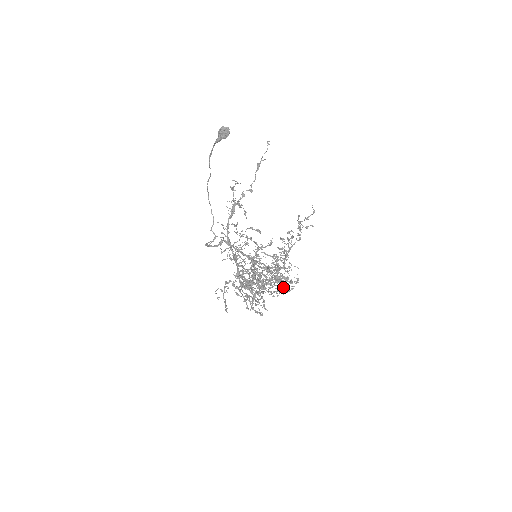
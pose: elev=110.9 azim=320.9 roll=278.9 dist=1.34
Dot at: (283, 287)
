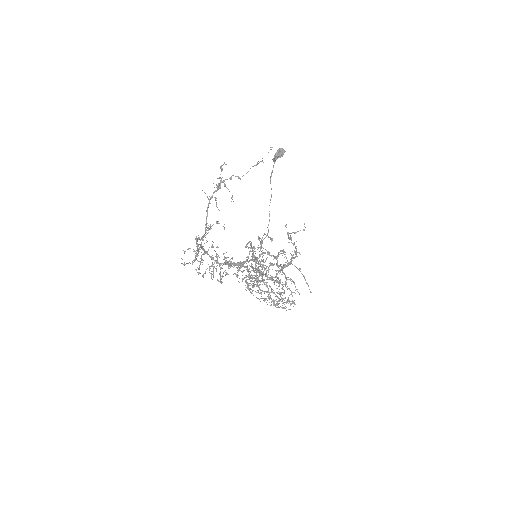
Dot at: (269, 296)
